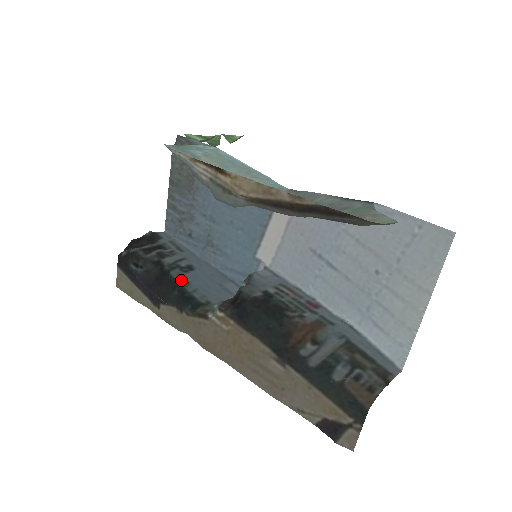
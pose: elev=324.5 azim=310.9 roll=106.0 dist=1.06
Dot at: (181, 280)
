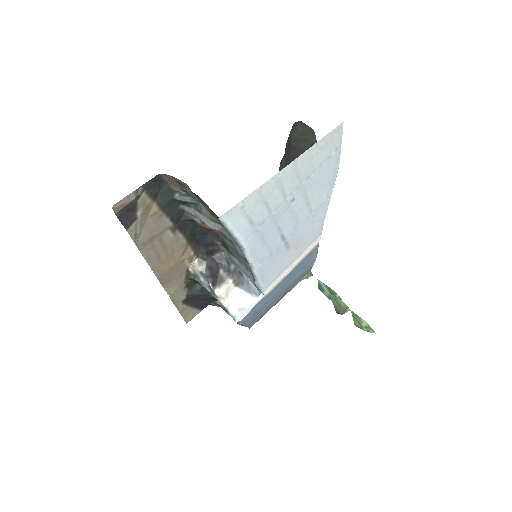
Dot at: occluded
